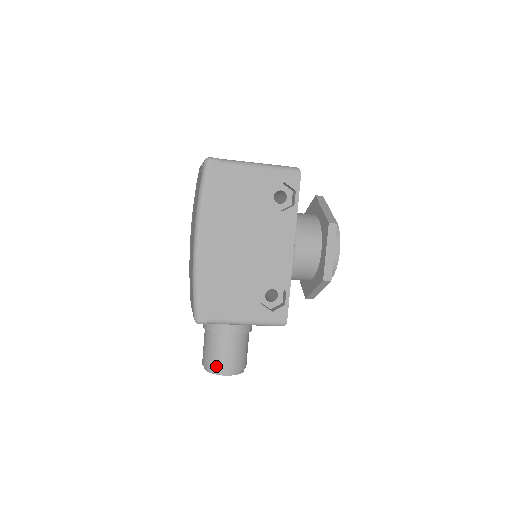
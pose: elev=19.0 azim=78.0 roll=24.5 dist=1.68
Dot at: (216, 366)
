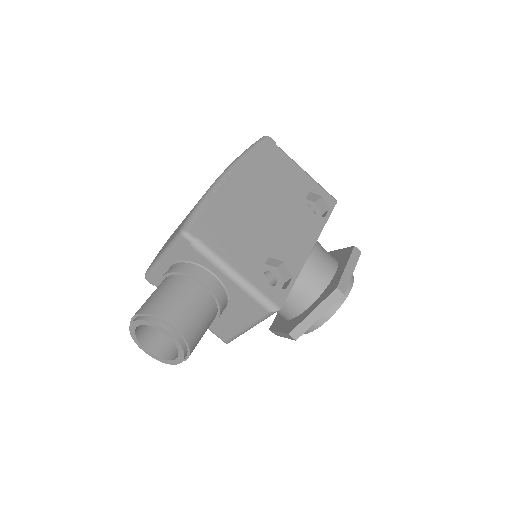
Dot at: (163, 311)
